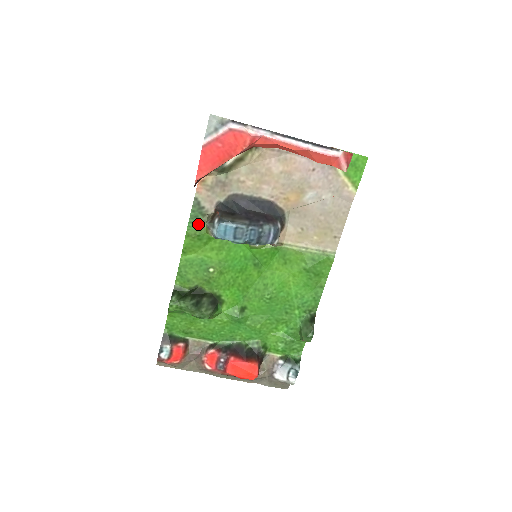
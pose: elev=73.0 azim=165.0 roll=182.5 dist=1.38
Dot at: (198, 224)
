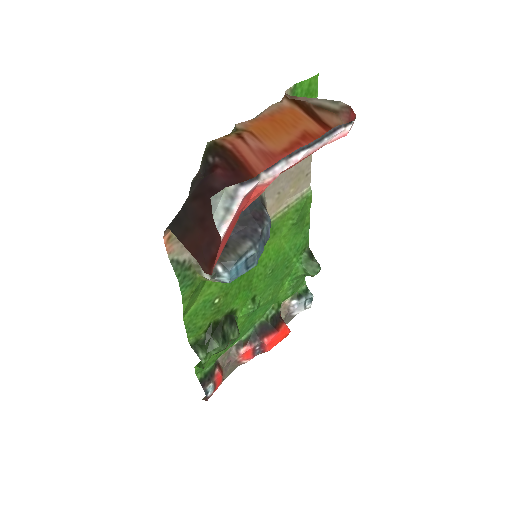
Dot at: (190, 281)
